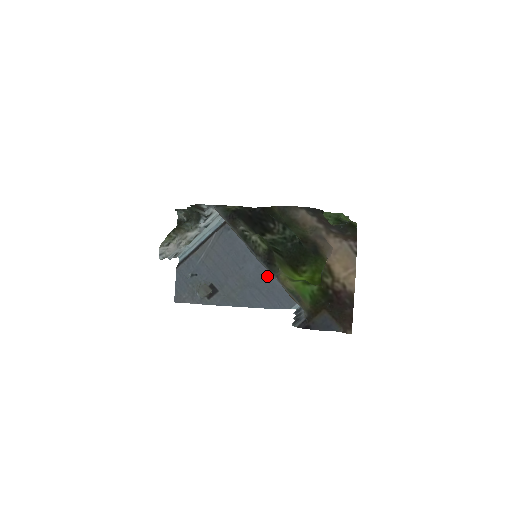
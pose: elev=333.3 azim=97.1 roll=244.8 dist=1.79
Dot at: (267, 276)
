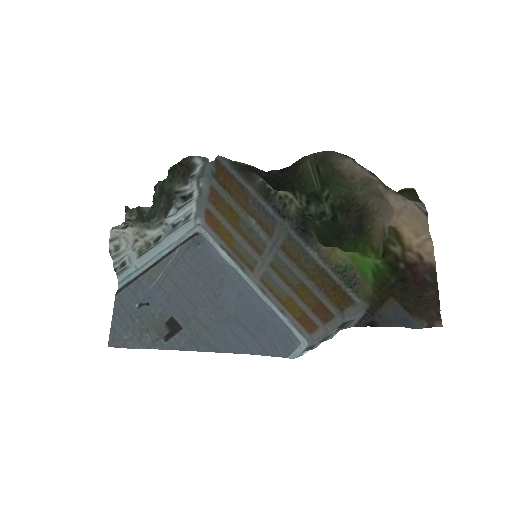
Dot at: (254, 307)
